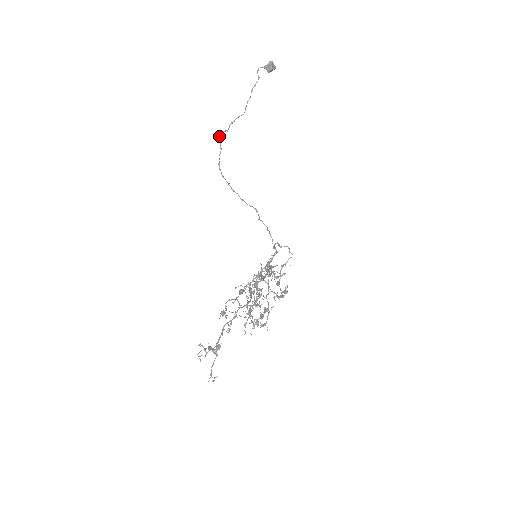
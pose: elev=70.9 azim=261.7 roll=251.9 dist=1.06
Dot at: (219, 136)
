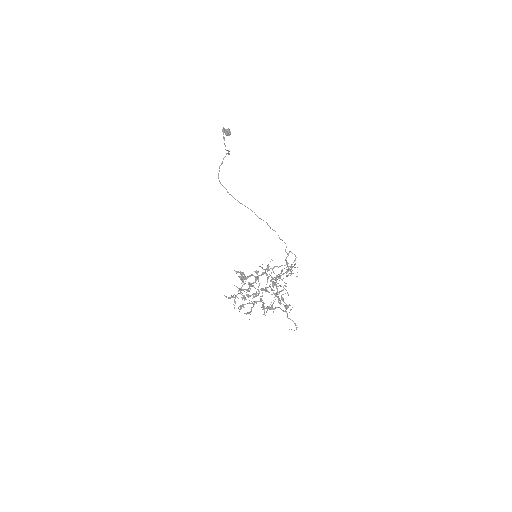
Dot at: (226, 154)
